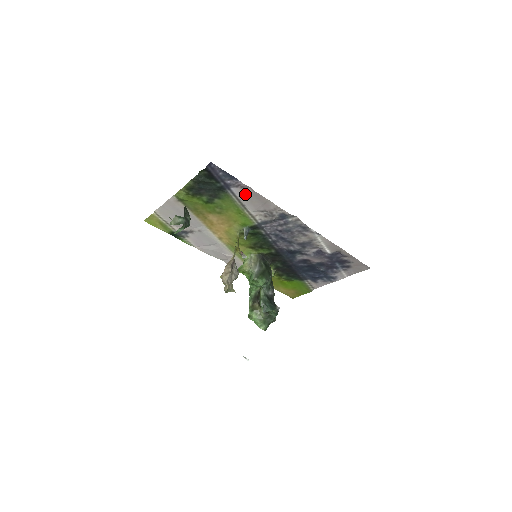
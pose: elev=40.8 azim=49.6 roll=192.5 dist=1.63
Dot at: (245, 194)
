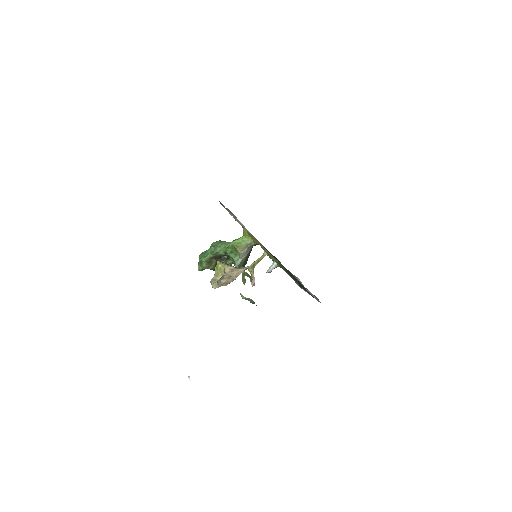
Dot at: (310, 293)
